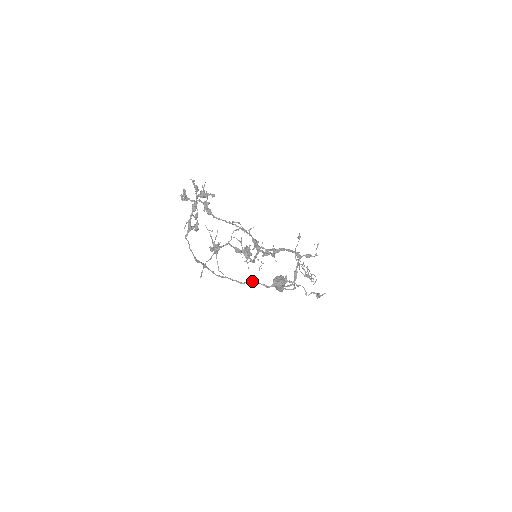
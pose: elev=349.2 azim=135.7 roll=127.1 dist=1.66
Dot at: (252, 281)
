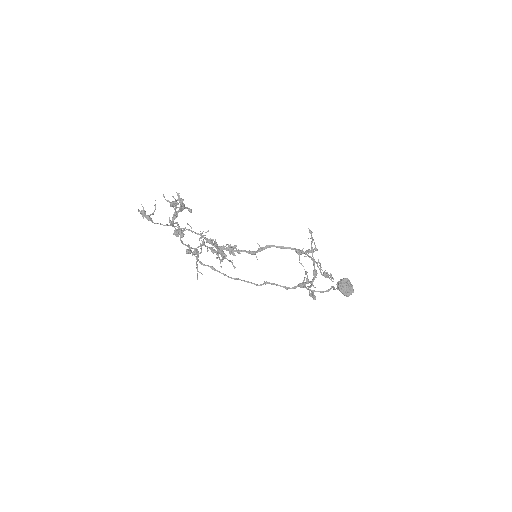
Dot at: (267, 282)
